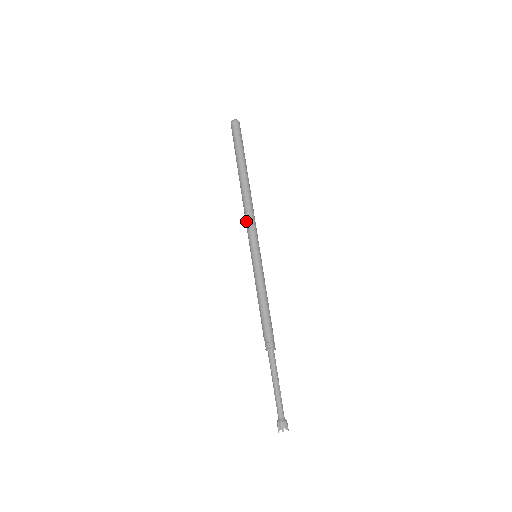
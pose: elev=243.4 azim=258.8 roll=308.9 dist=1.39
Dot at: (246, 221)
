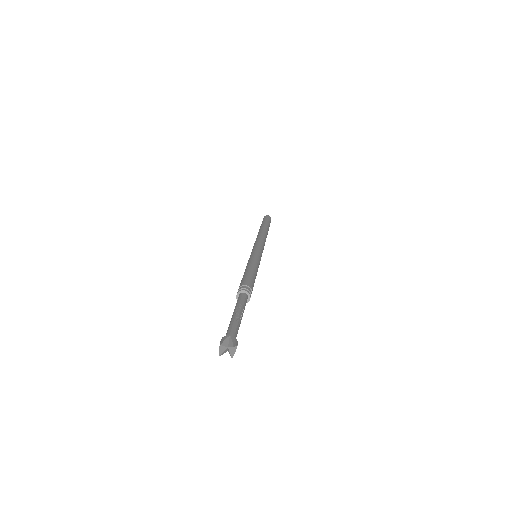
Dot at: occluded
